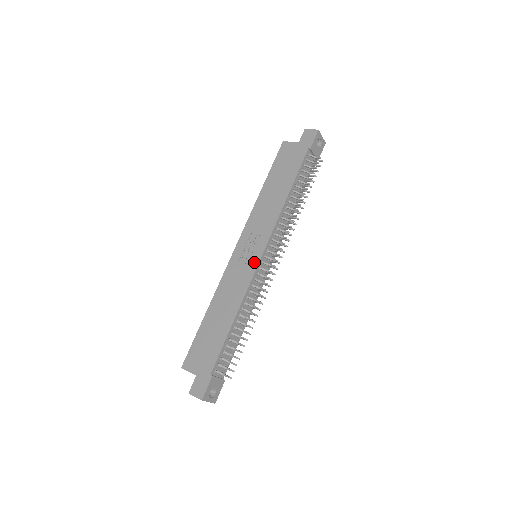
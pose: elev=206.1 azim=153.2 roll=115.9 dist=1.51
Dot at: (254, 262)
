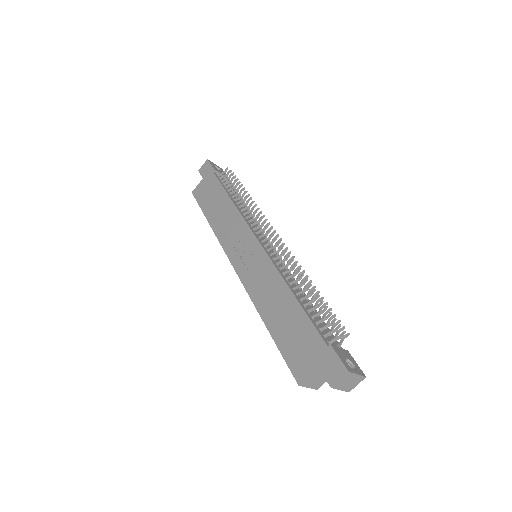
Dot at: (258, 251)
